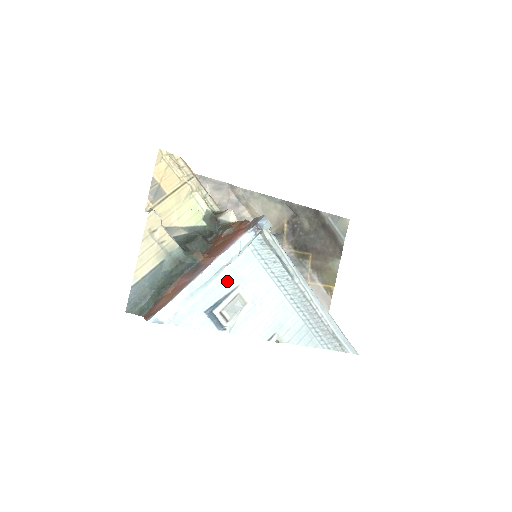
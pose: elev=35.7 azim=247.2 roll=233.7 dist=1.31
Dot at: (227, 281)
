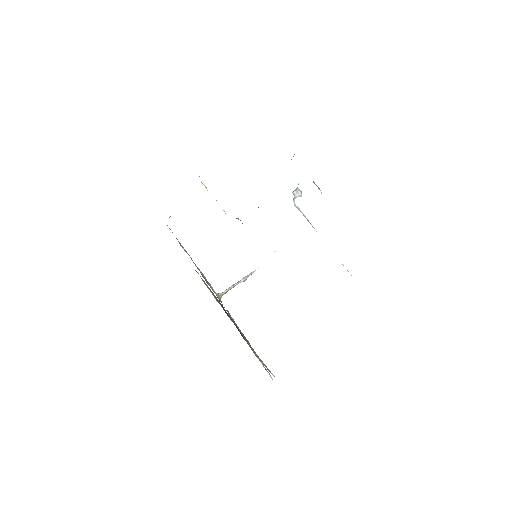
Dot at: occluded
